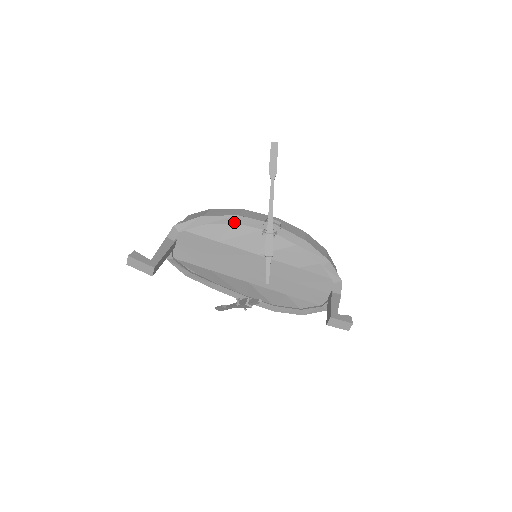
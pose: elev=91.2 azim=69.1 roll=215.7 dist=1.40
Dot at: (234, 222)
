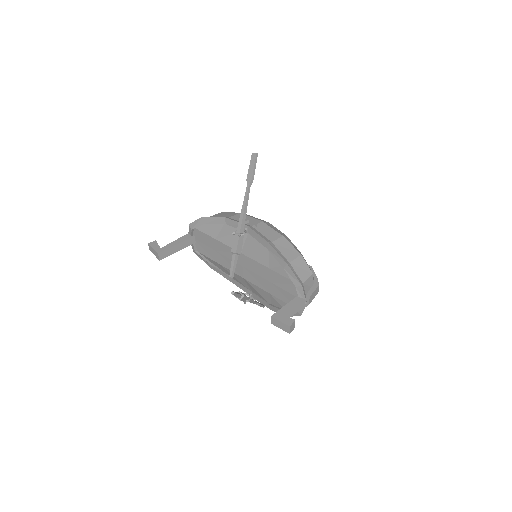
Dot at: (224, 223)
